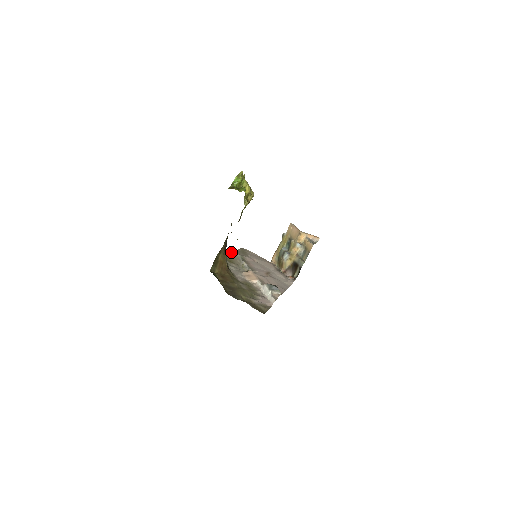
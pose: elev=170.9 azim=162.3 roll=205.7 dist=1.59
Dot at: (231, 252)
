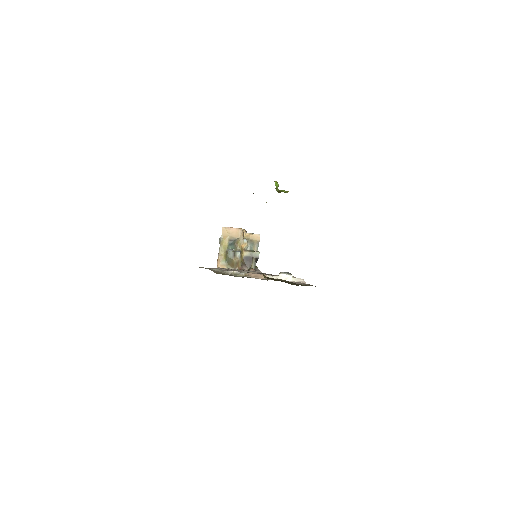
Dot at: (209, 269)
